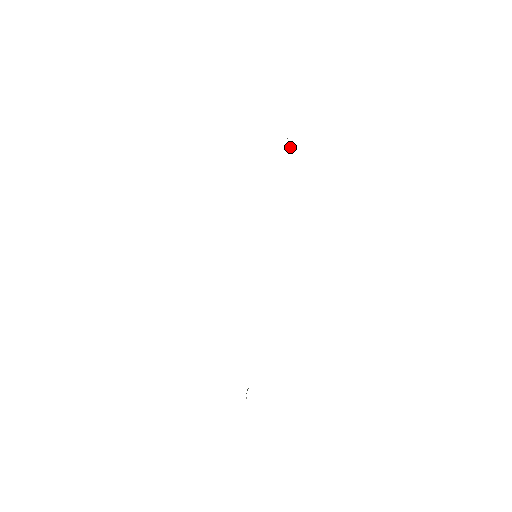
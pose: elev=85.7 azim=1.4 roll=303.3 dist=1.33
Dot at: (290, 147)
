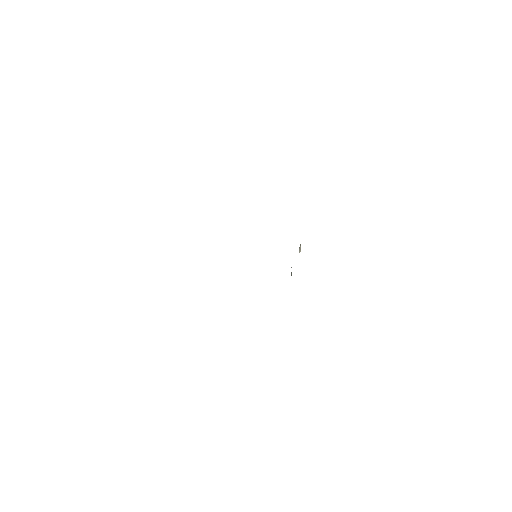
Dot at: (300, 251)
